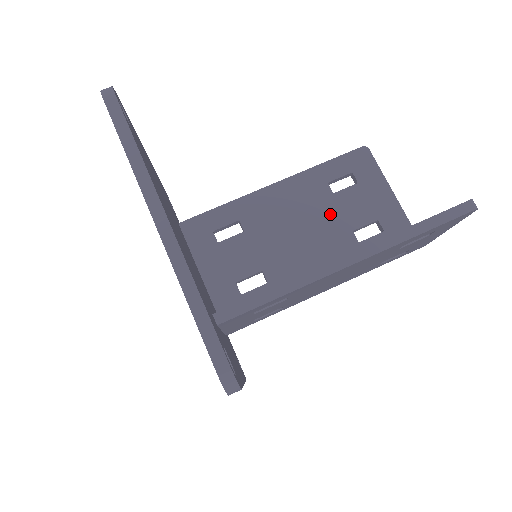
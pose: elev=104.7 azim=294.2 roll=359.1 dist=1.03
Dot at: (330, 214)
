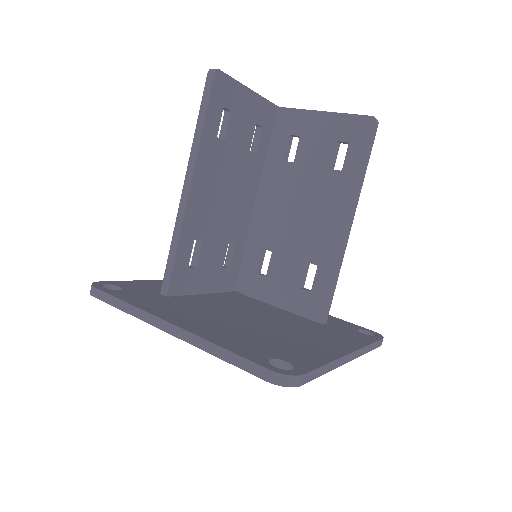
Dot at: (233, 158)
